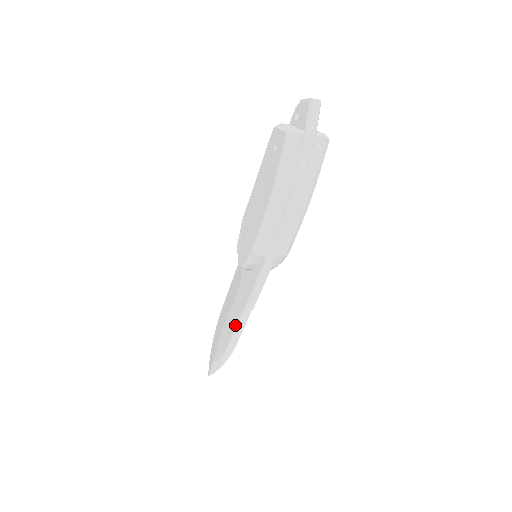
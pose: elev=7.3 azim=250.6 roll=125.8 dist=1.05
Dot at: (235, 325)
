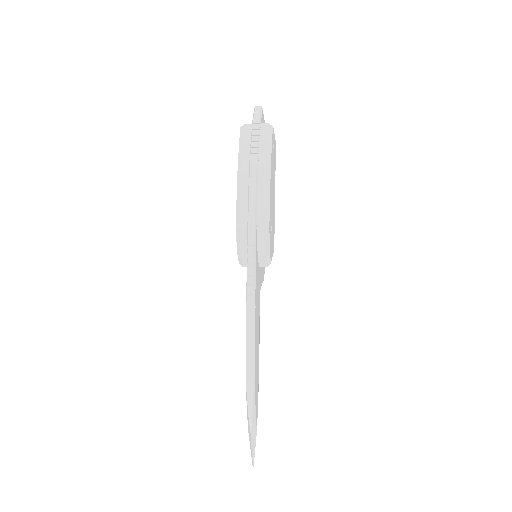
Dot at: (246, 334)
